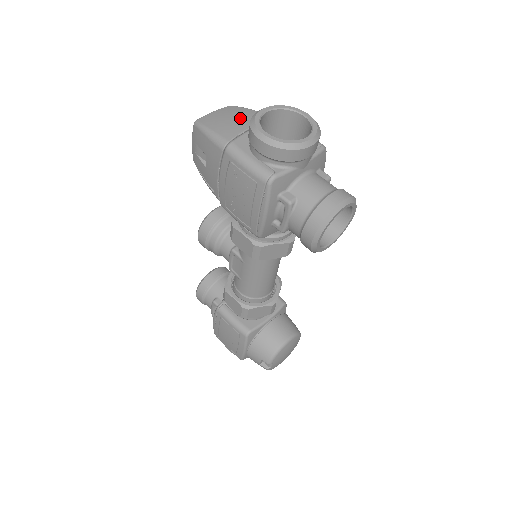
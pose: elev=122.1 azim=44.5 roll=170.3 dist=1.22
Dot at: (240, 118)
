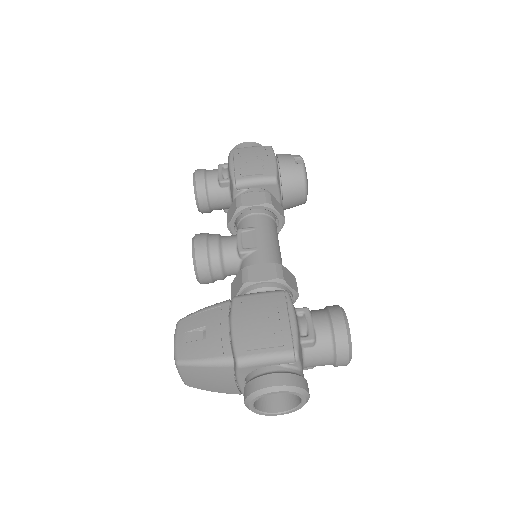
Dot at: (214, 380)
